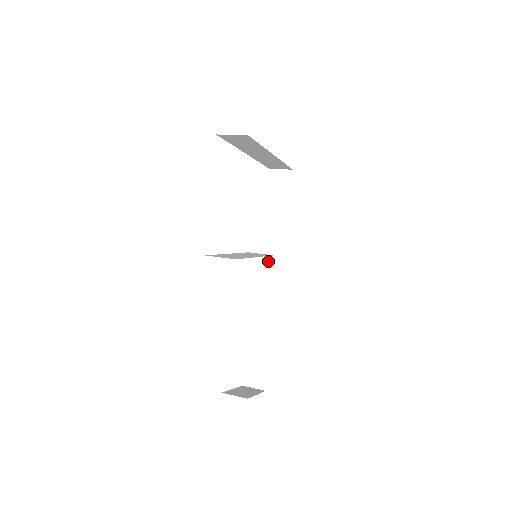
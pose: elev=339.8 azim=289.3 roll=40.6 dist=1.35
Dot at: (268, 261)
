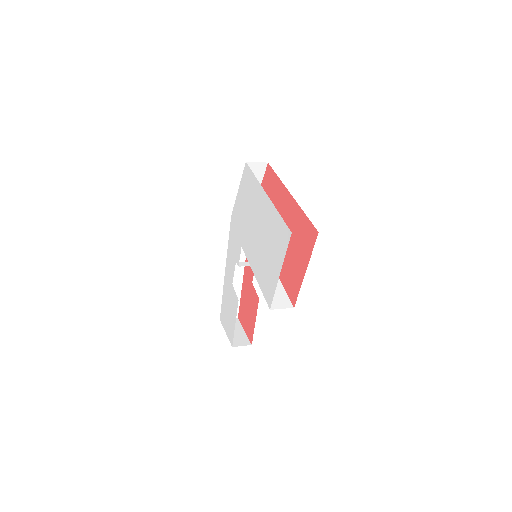
Dot at: occluded
